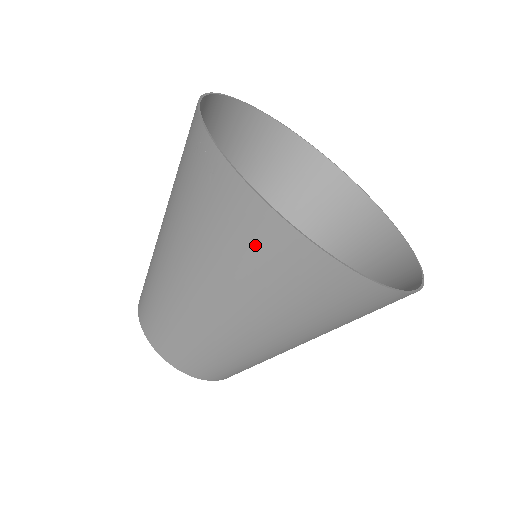
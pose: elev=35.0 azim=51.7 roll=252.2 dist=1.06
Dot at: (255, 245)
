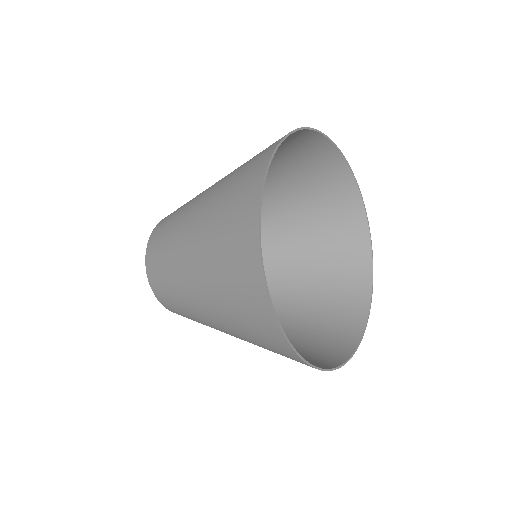
Dot at: (241, 190)
